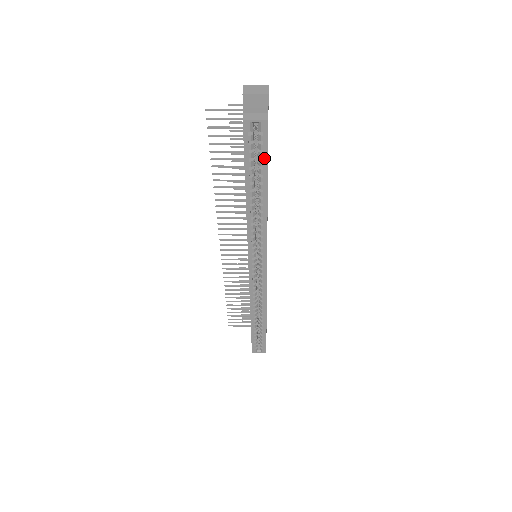
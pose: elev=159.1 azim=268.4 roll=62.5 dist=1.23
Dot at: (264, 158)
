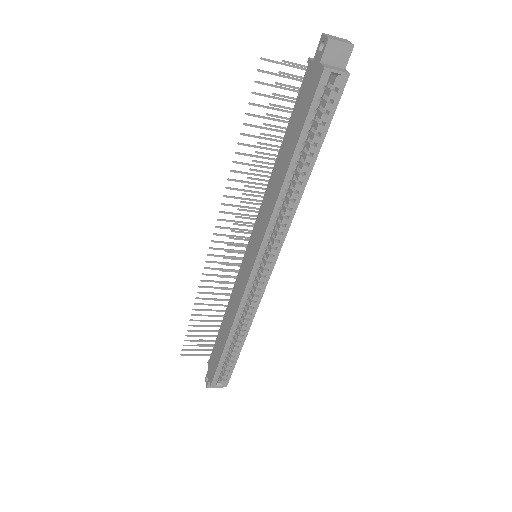
Dot at: (327, 122)
